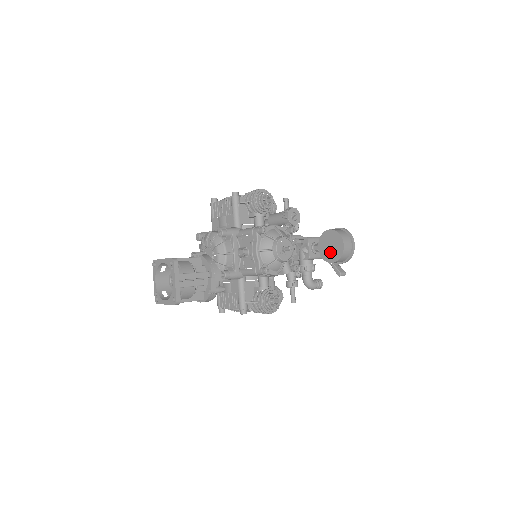
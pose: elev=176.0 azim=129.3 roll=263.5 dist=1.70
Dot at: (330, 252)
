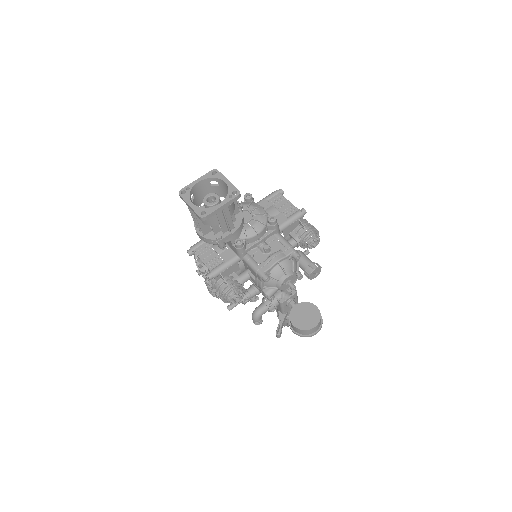
Dot at: (300, 318)
